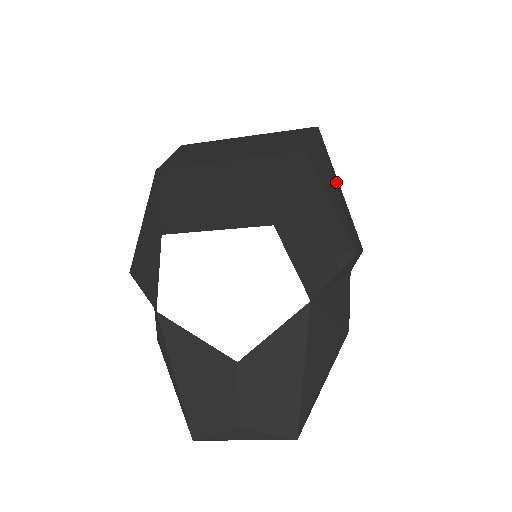
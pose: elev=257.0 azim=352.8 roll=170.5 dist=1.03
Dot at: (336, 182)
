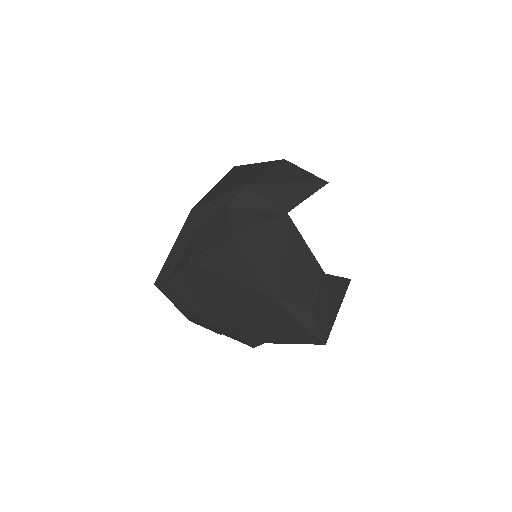
Dot at: occluded
